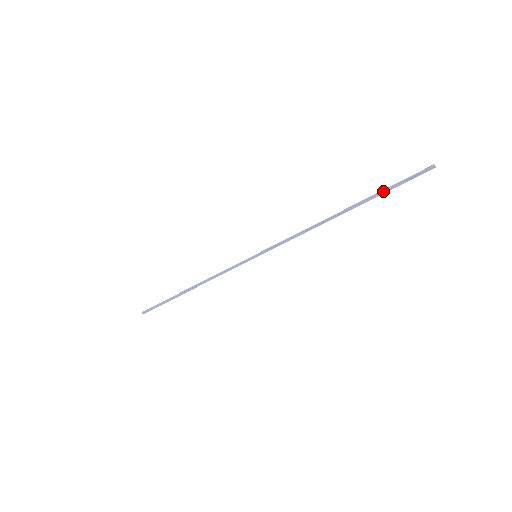
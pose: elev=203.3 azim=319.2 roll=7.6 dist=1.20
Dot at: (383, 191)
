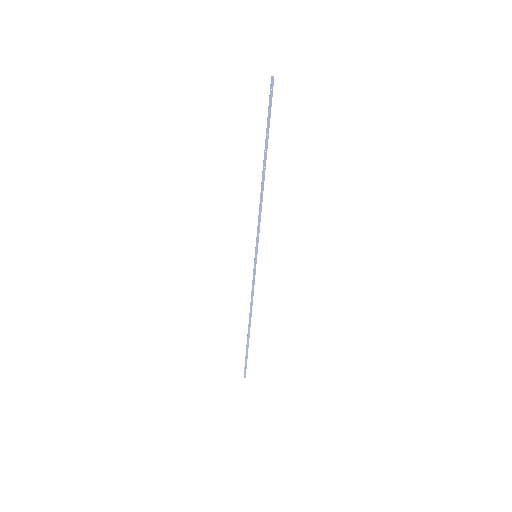
Dot at: occluded
